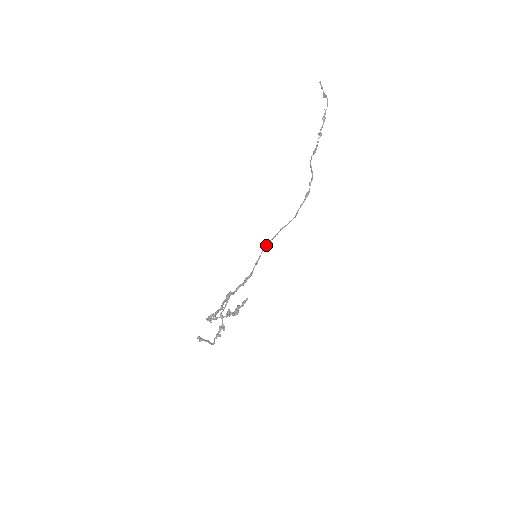
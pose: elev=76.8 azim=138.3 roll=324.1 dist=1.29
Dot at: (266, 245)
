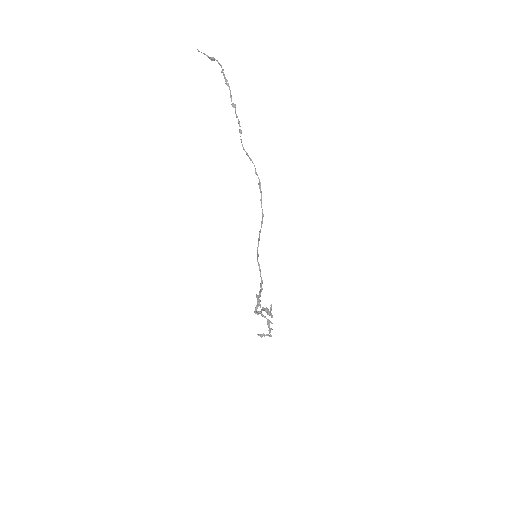
Dot at: (257, 254)
